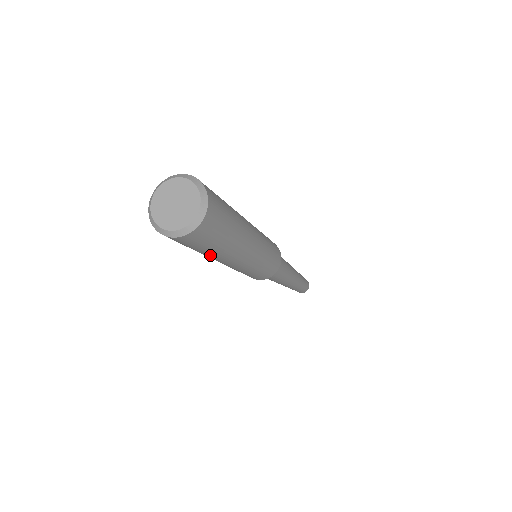
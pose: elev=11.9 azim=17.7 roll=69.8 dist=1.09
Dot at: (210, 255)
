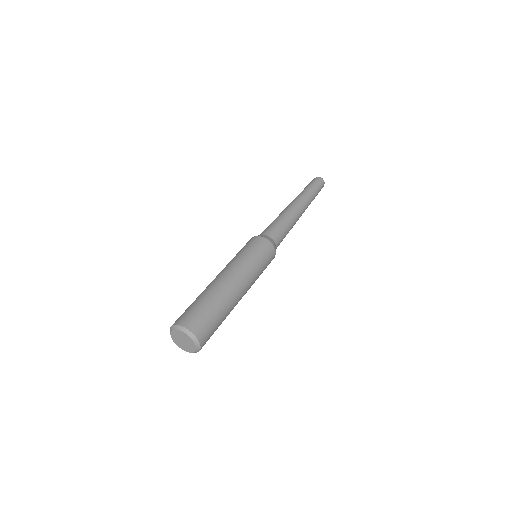
Dot at: occluded
